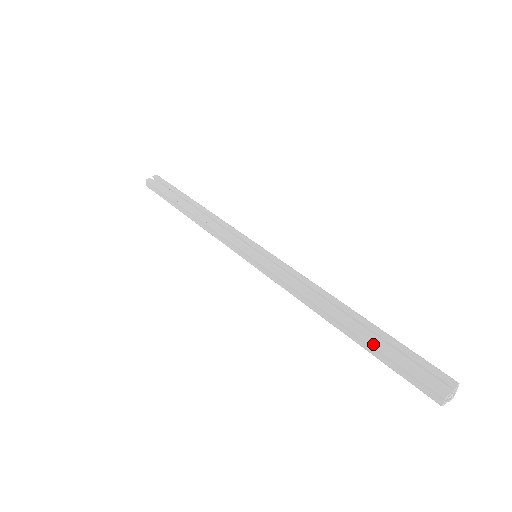
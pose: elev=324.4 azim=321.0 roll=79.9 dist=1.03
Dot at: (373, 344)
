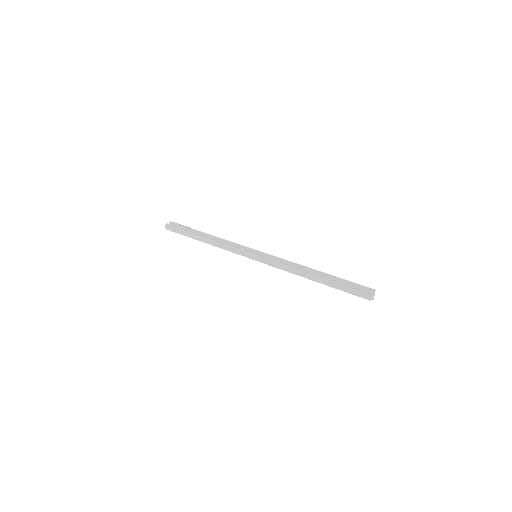
Dot at: (333, 282)
